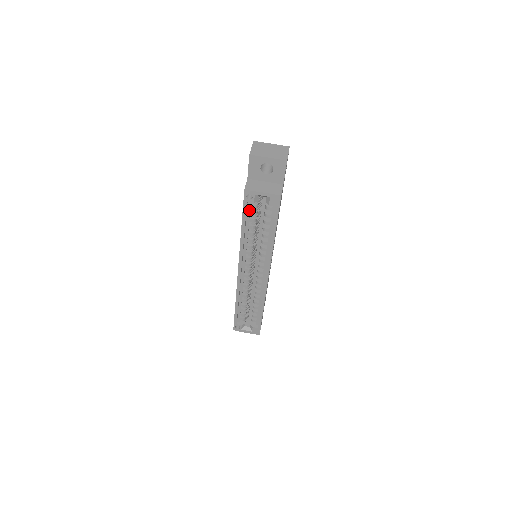
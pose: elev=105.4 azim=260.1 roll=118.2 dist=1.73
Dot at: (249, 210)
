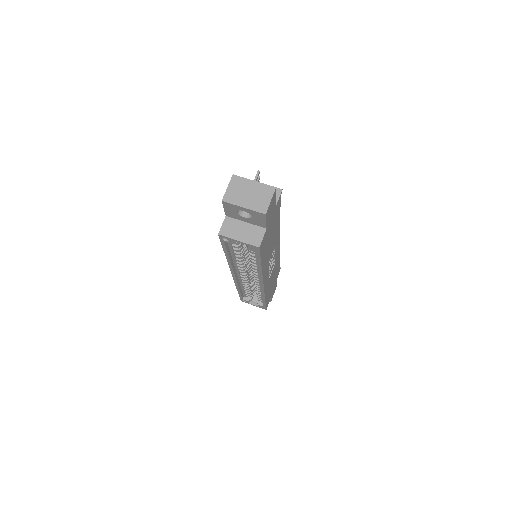
Dot at: (230, 244)
